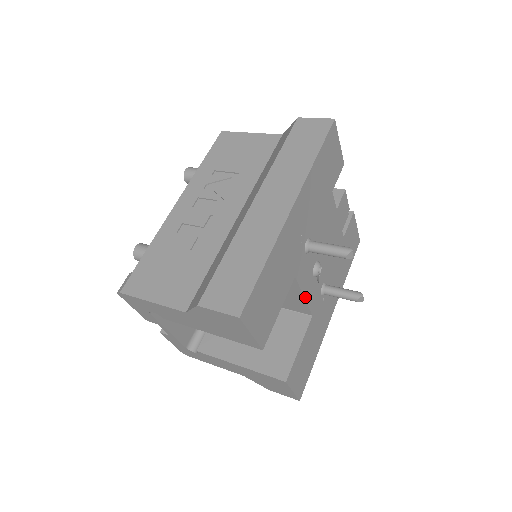
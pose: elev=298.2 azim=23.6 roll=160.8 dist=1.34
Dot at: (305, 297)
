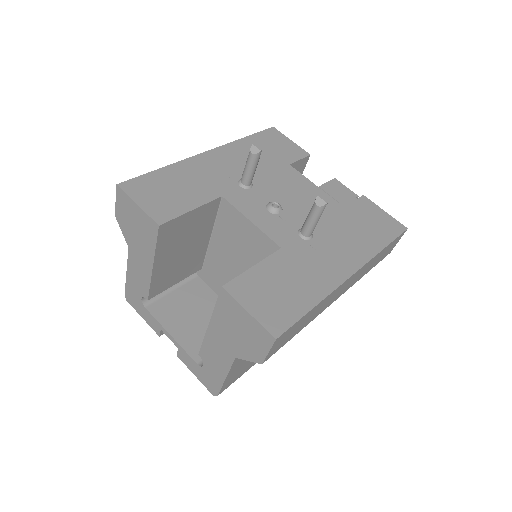
Dot at: (253, 222)
